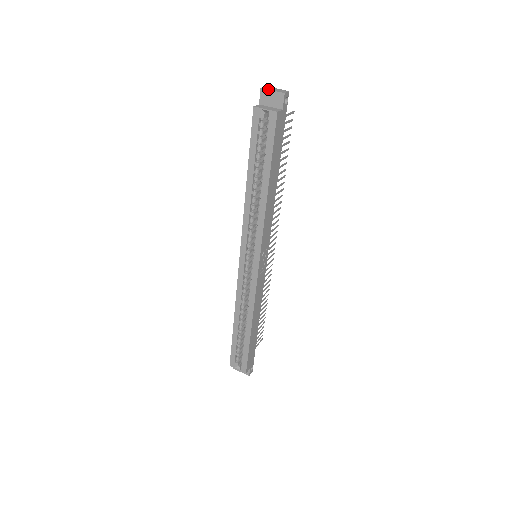
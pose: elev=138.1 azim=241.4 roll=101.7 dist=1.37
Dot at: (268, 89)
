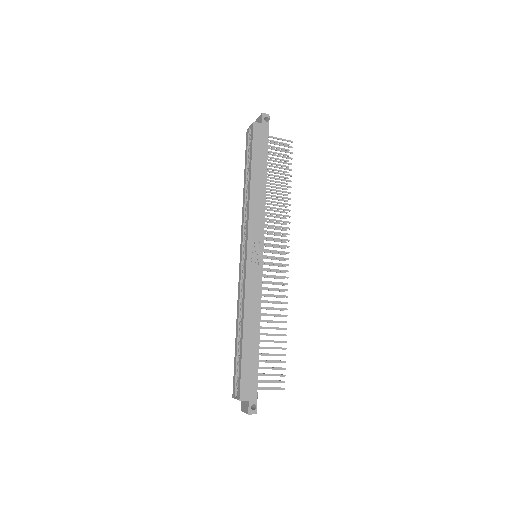
Dot at: (258, 119)
